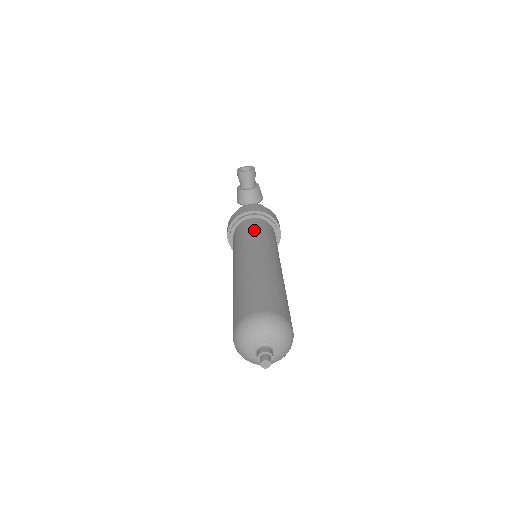
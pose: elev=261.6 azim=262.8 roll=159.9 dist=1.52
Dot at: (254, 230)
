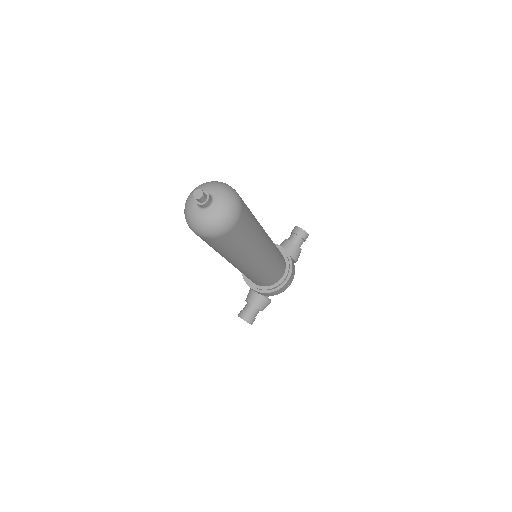
Dot at: occluded
